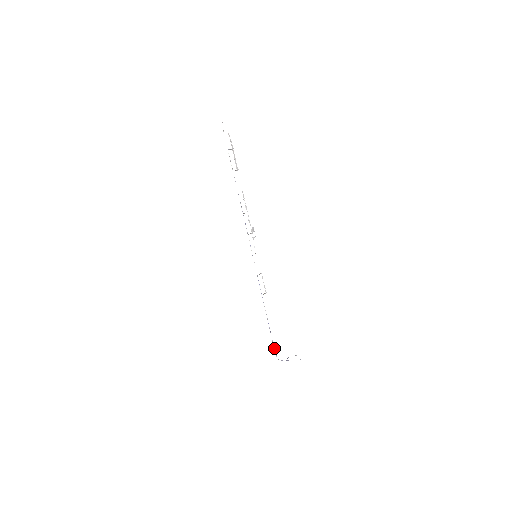
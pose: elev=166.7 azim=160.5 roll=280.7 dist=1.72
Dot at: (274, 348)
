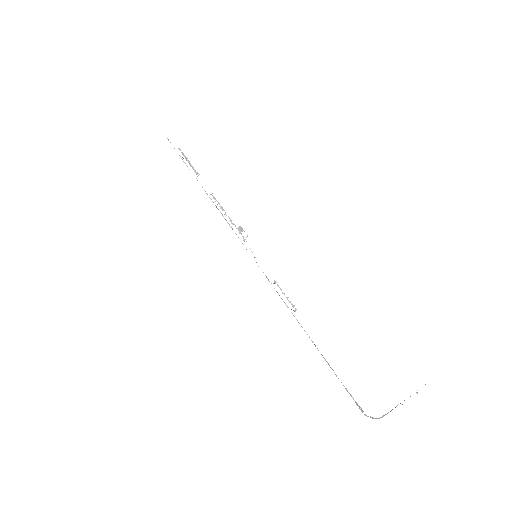
Dot at: occluded
